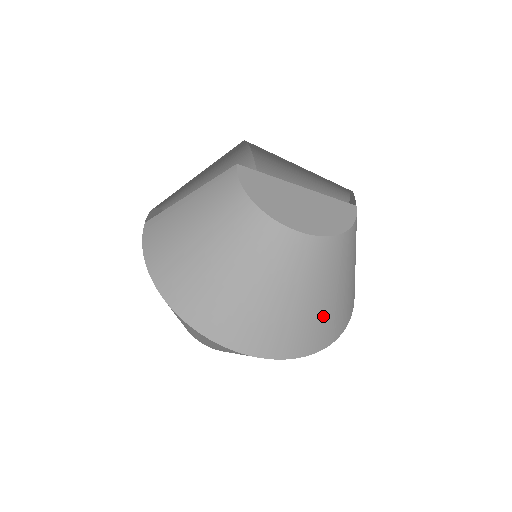
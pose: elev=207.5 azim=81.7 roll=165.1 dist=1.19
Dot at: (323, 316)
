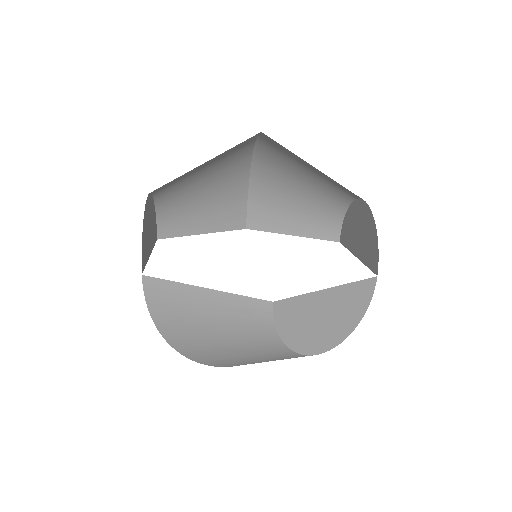
Dot at: occluded
